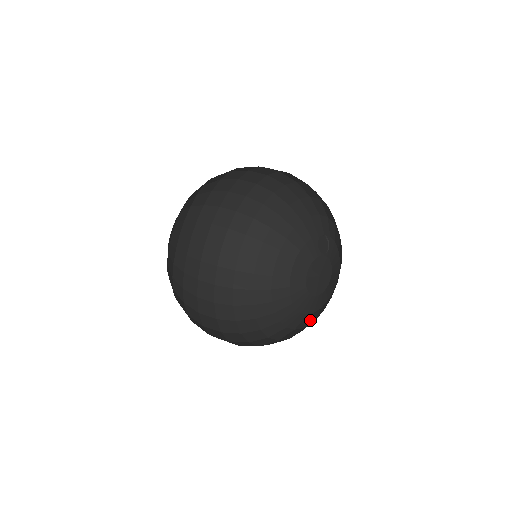
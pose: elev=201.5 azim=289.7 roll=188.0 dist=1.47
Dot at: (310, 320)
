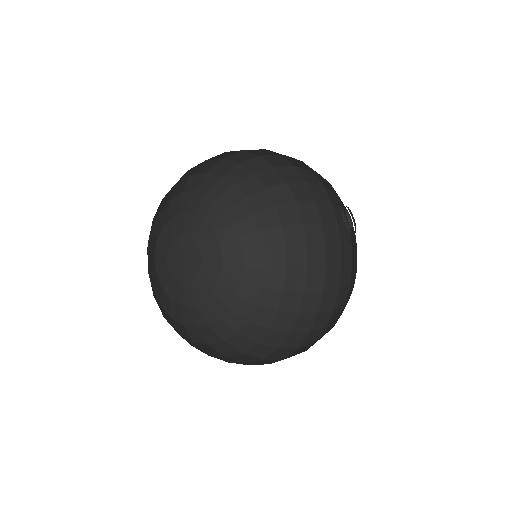
Dot at: occluded
